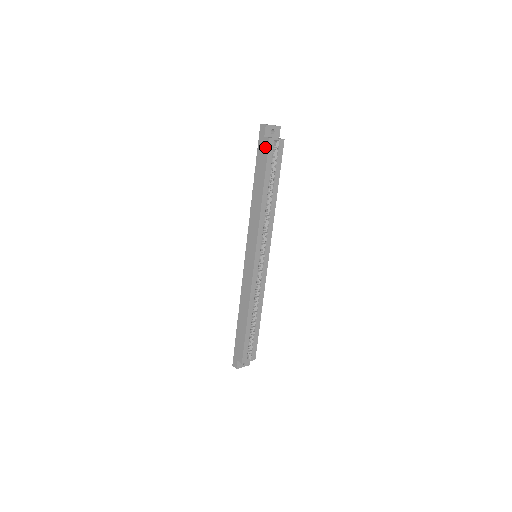
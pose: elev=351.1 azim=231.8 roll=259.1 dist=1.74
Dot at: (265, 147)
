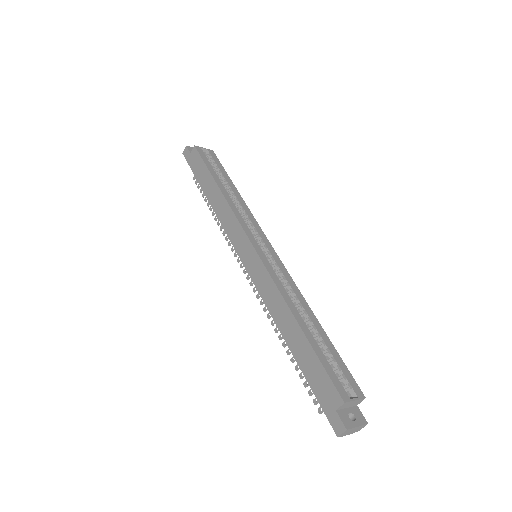
Dot at: (195, 156)
